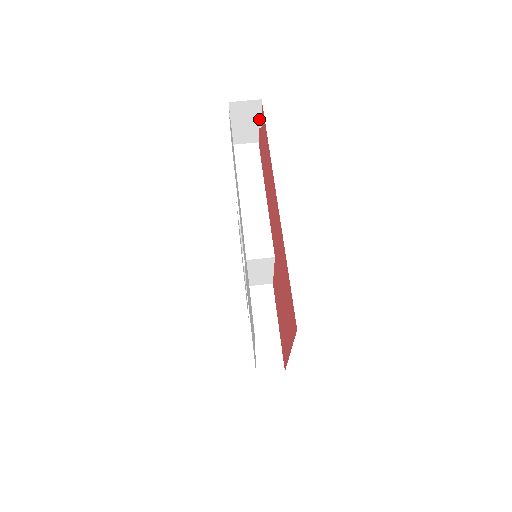
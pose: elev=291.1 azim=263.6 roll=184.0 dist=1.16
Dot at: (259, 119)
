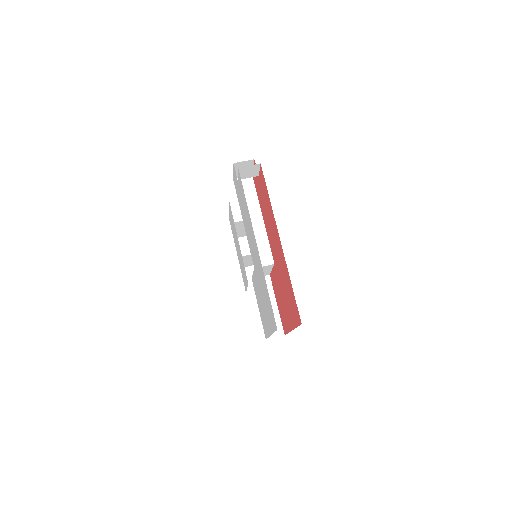
Dot at: (258, 172)
